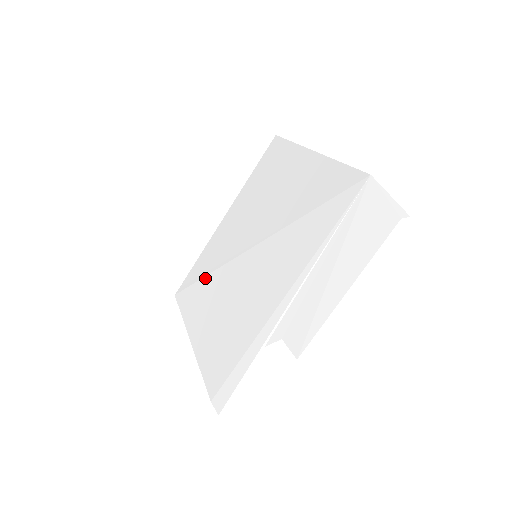
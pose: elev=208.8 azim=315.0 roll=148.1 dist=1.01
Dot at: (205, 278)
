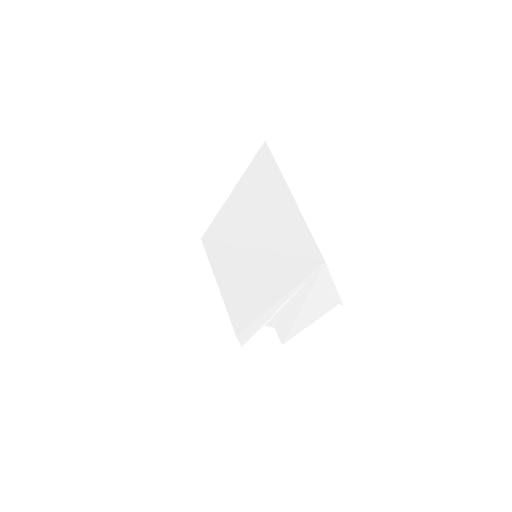
Dot at: (222, 244)
